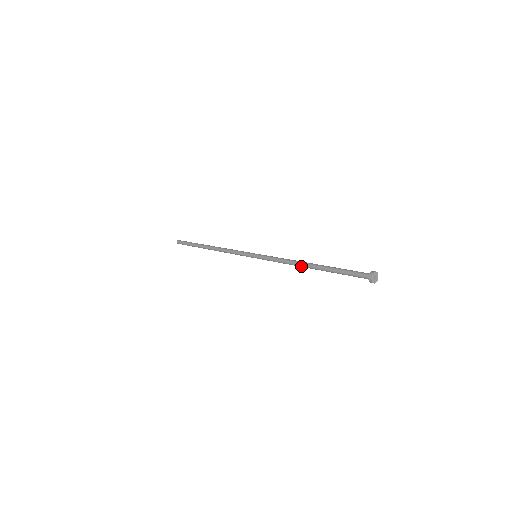
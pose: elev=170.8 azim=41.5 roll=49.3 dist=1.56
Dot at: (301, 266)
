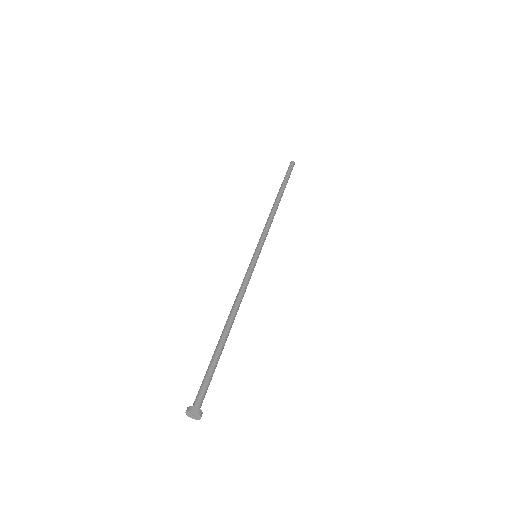
Dot at: occluded
